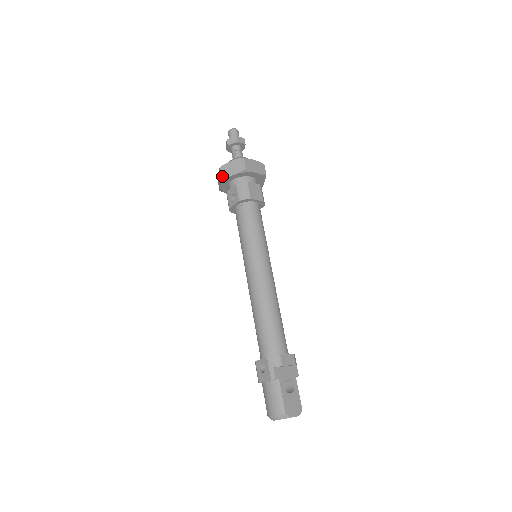
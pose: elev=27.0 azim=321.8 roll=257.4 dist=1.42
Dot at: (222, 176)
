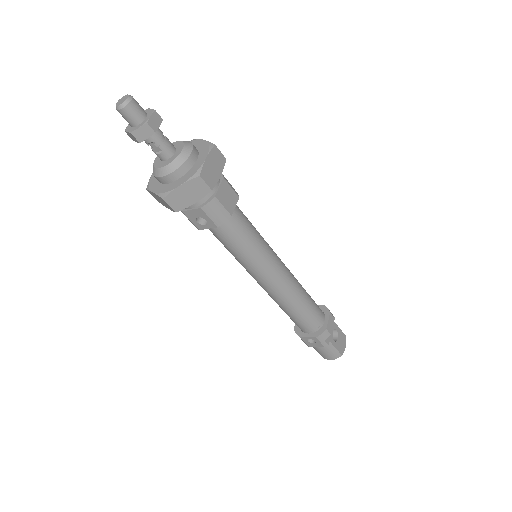
Dot at: (175, 211)
